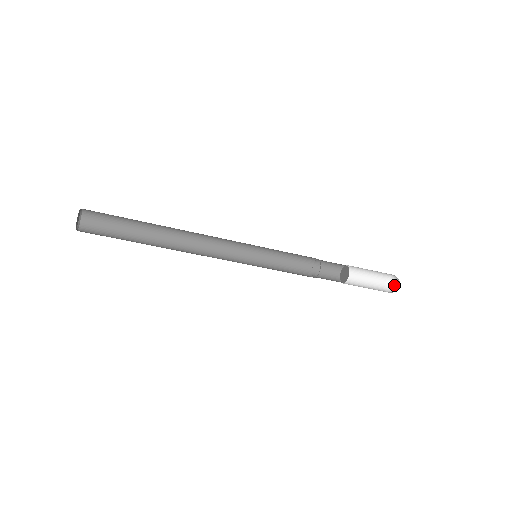
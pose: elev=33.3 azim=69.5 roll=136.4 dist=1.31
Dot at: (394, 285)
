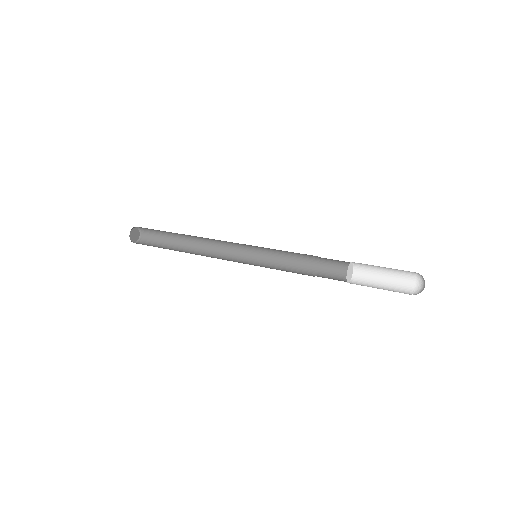
Dot at: (424, 286)
